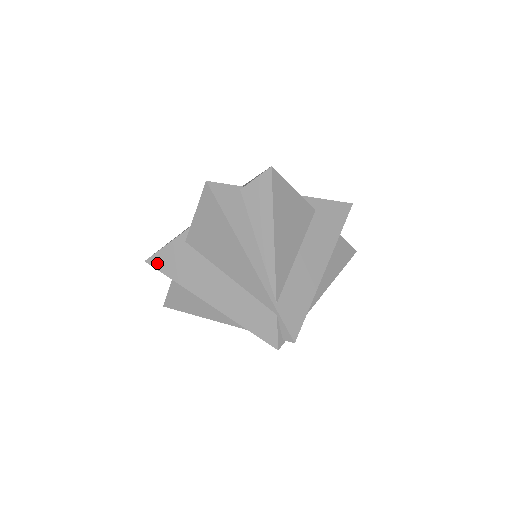
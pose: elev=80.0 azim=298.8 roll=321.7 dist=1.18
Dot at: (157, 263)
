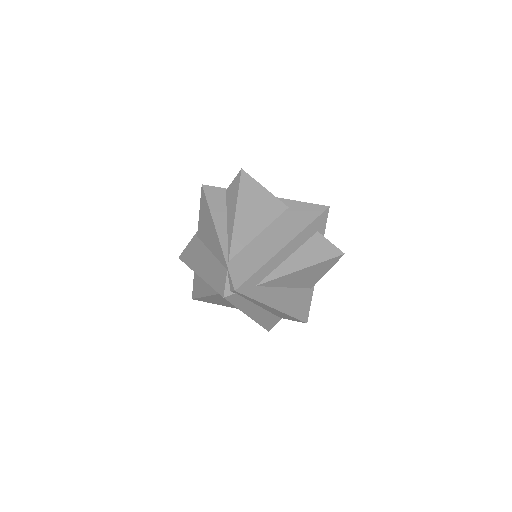
Dot at: (183, 257)
